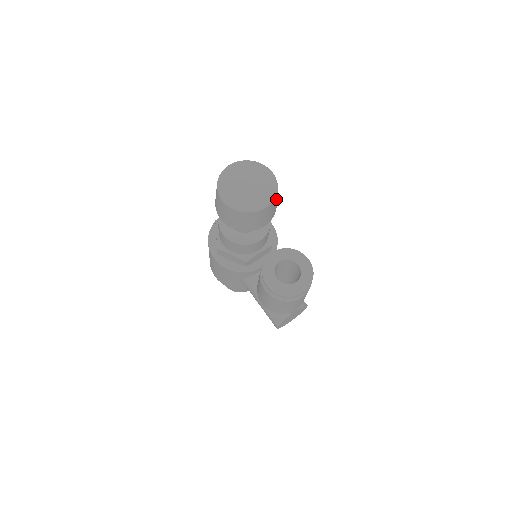
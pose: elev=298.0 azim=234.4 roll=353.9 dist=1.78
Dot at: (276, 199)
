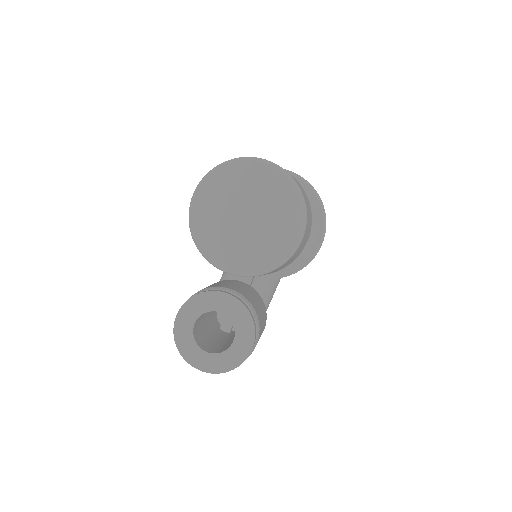
Dot at: occluded
